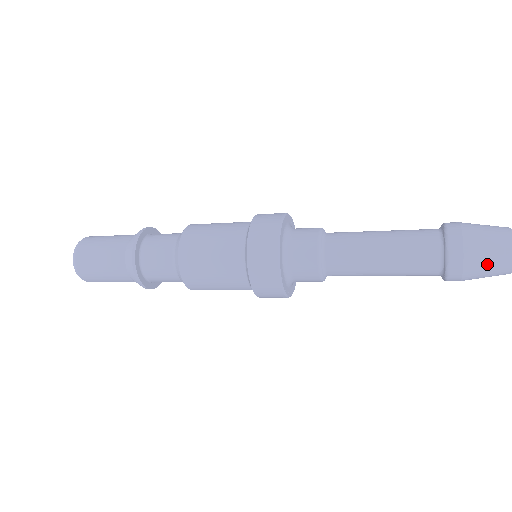
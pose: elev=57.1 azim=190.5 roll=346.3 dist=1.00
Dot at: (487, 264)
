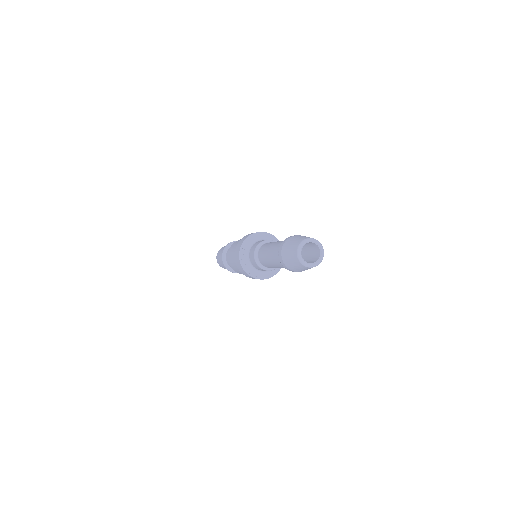
Dot at: (290, 259)
